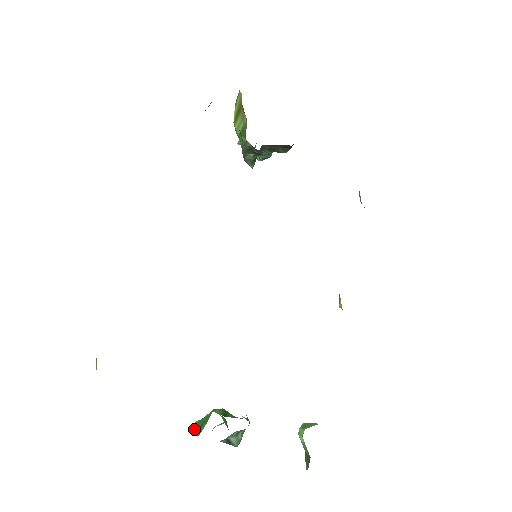
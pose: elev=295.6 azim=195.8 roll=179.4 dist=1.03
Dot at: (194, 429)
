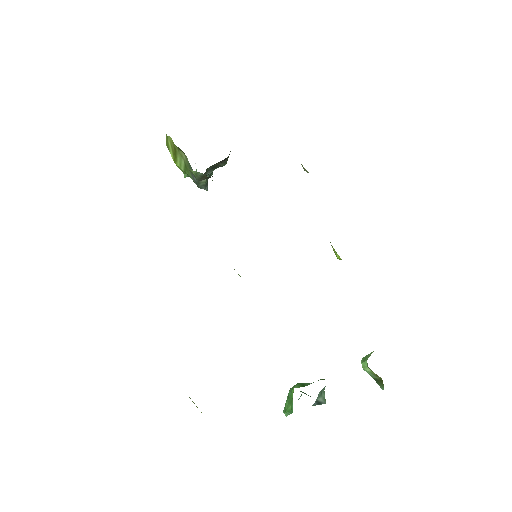
Dot at: (289, 408)
